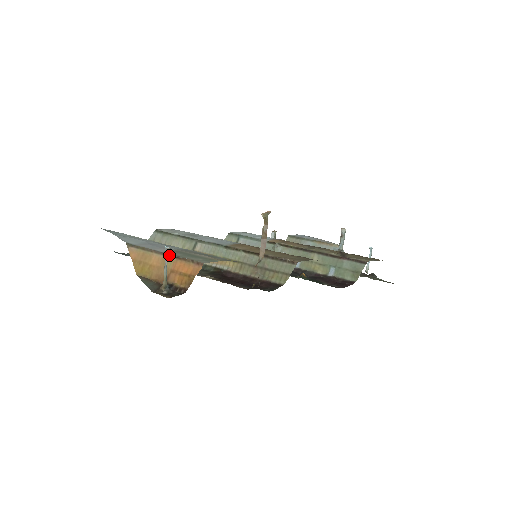
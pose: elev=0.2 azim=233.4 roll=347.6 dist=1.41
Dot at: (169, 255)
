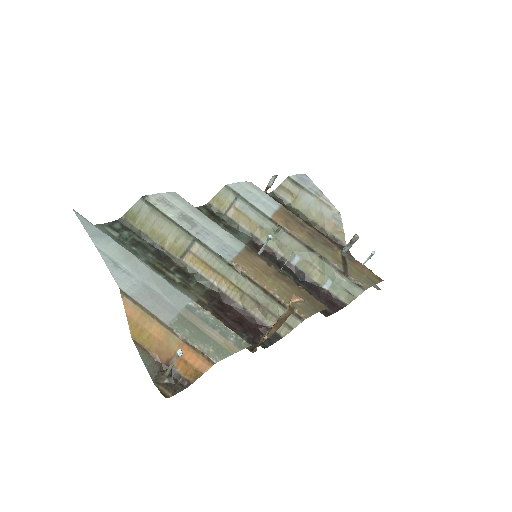
Dot at: (175, 333)
